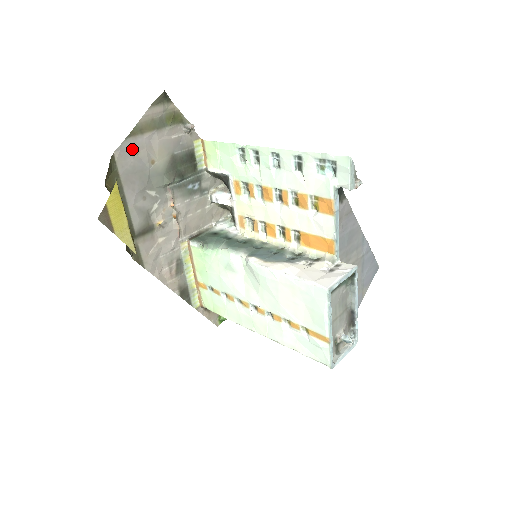
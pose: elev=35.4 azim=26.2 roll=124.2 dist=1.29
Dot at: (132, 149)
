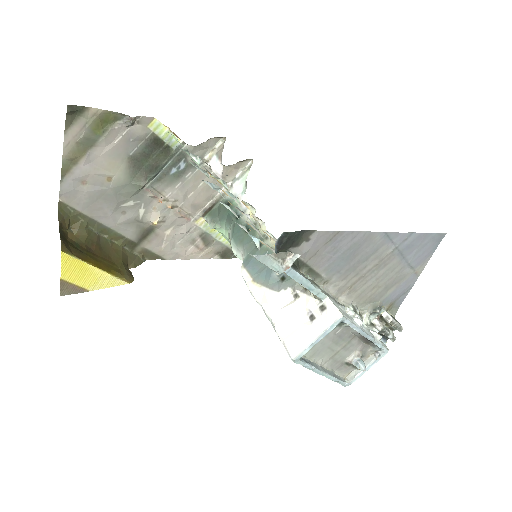
Dot at: (76, 184)
